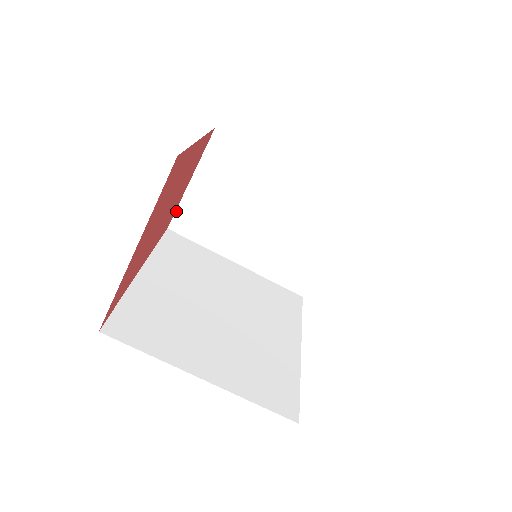
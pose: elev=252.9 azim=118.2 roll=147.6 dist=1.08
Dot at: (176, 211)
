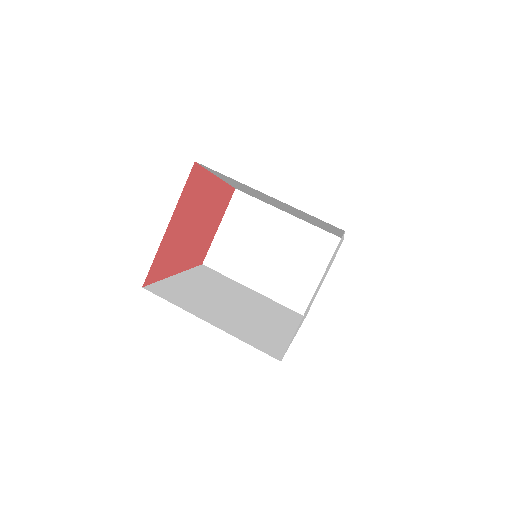
Dot at: (209, 250)
